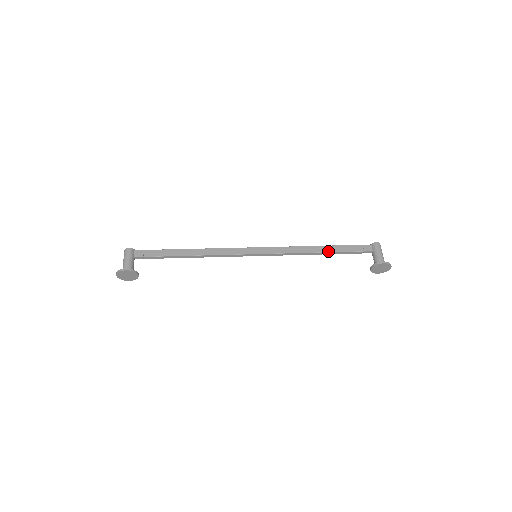
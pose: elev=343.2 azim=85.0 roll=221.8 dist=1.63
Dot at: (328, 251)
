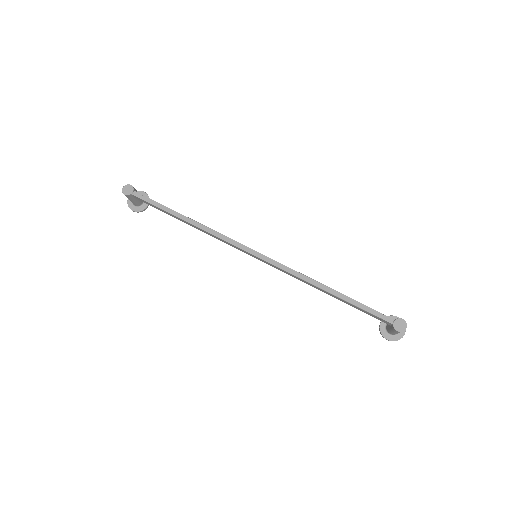
Dot at: (336, 298)
